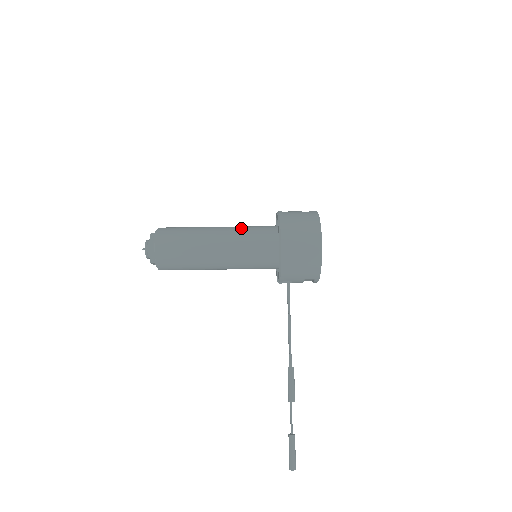
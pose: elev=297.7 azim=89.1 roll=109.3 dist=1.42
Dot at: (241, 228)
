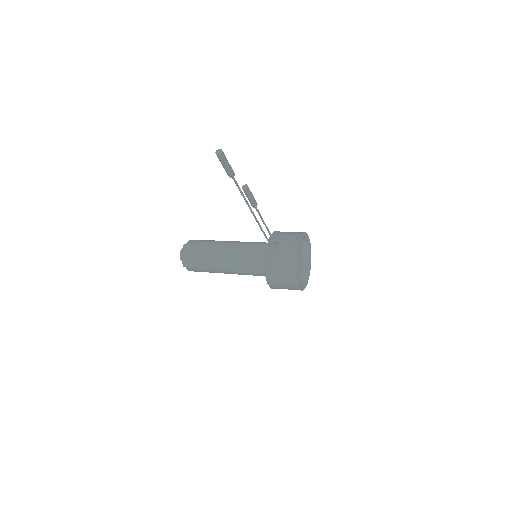
Dot at: occluded
